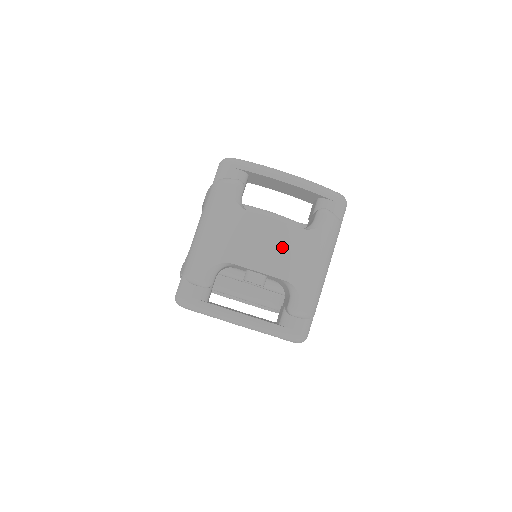
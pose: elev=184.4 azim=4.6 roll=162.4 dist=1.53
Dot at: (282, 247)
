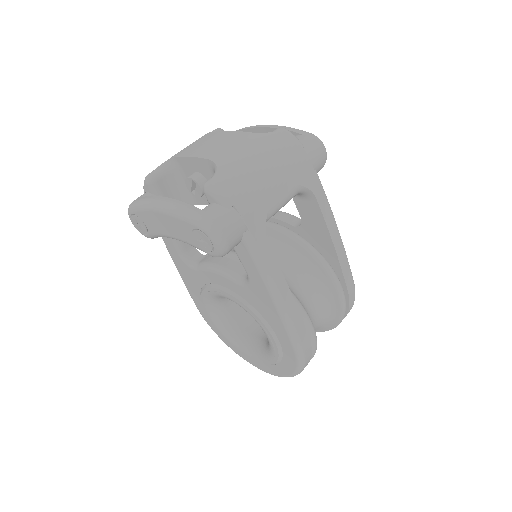
Dot at: (222, 142)
